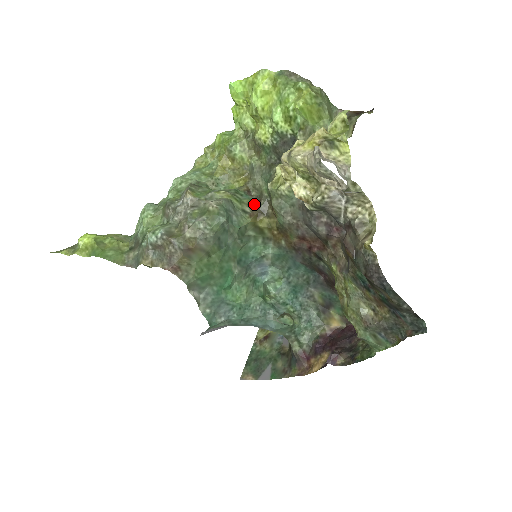
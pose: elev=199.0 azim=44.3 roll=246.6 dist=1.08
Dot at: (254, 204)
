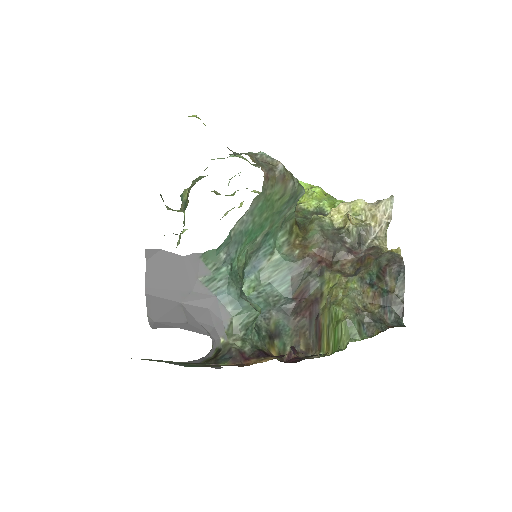
Dot at: occluded
